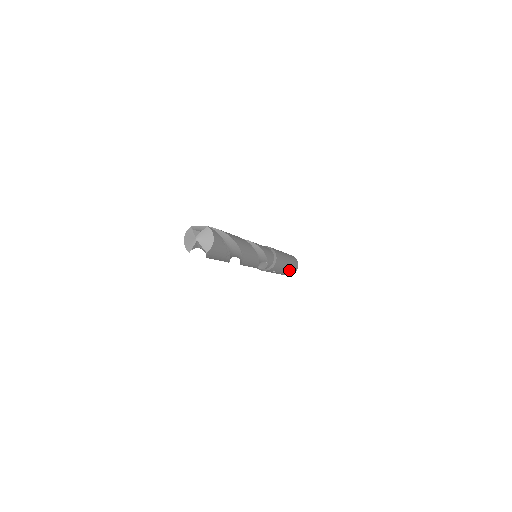
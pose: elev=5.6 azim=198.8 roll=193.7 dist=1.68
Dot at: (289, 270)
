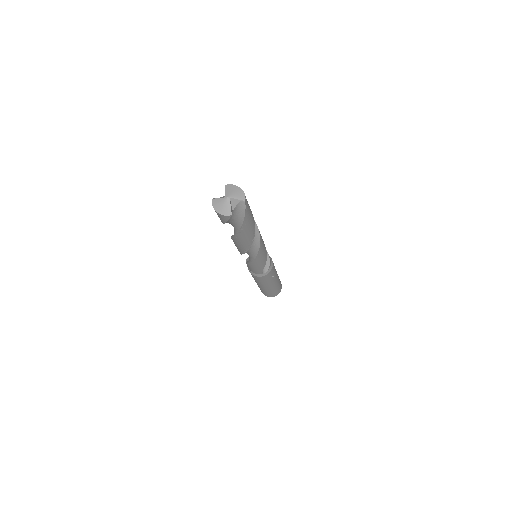
Dot at: occluded
